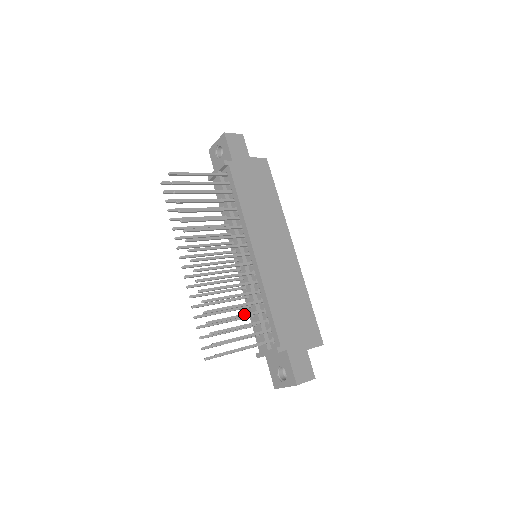
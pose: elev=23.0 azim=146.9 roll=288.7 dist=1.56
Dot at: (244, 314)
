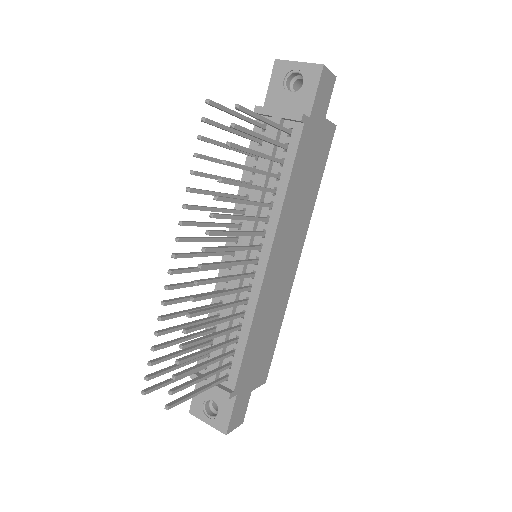
Dot at: (218, 347)
